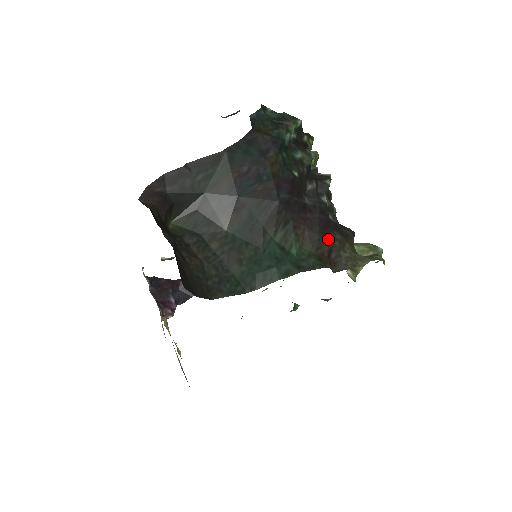
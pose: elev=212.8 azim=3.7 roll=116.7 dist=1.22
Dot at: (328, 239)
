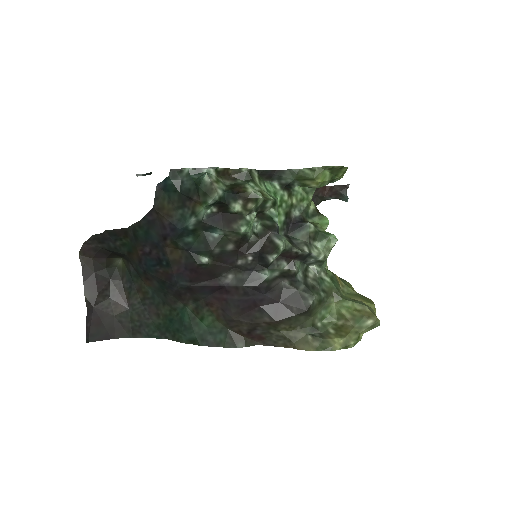
Dot at: (249, 320)
